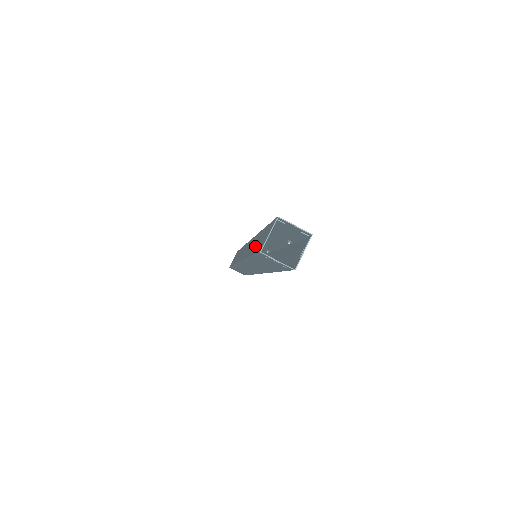
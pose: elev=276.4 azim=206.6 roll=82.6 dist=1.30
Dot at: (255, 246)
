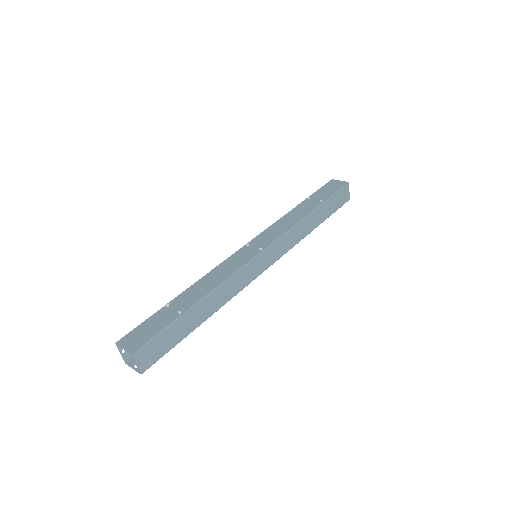
Dot at: occluded
